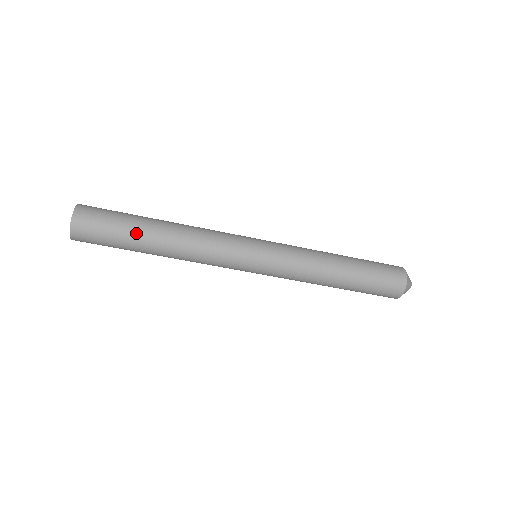
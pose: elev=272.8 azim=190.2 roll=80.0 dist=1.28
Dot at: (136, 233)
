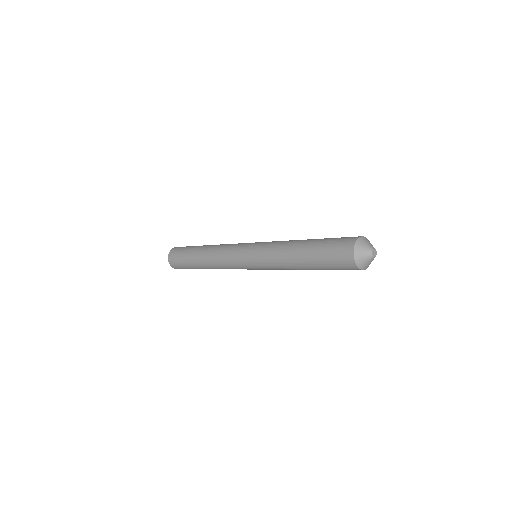
Dot at: (194, 248)
